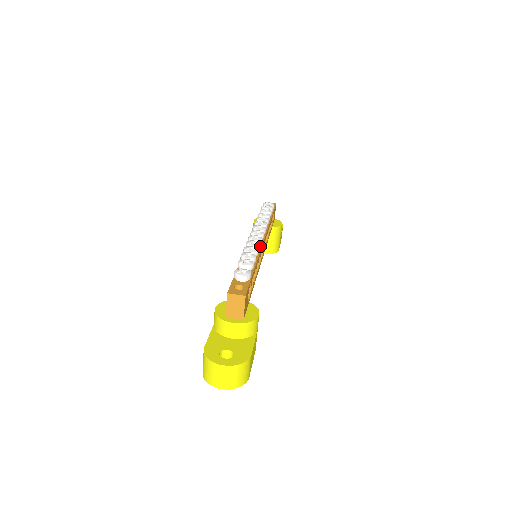
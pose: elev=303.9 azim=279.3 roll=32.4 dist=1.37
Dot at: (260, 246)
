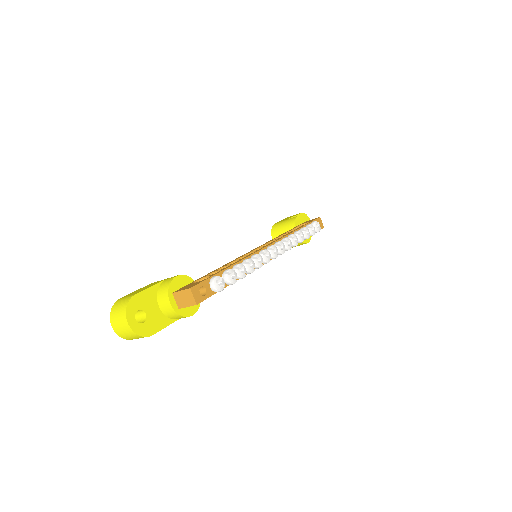
Dot at: occluded
